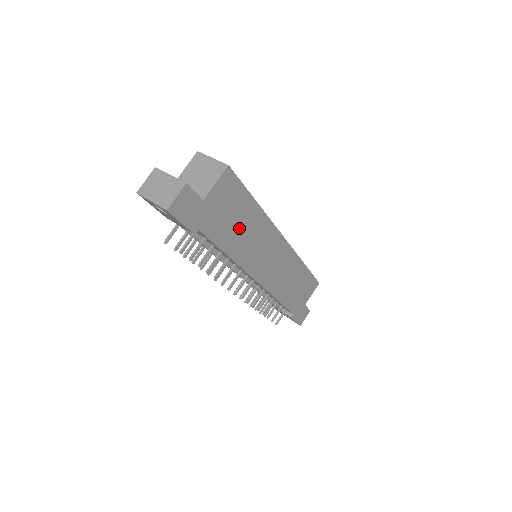
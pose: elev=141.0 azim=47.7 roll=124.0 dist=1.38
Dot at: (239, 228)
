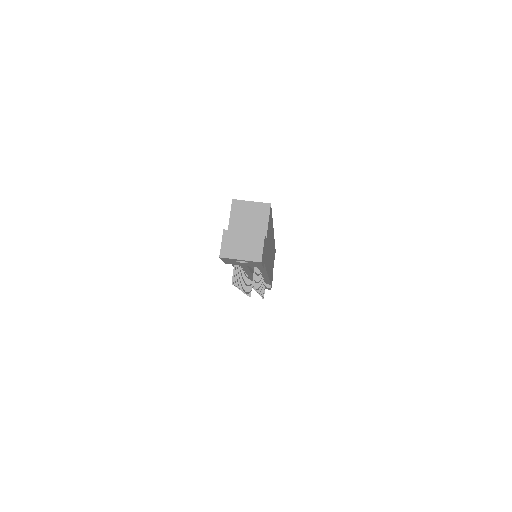
Dot at: occluded
